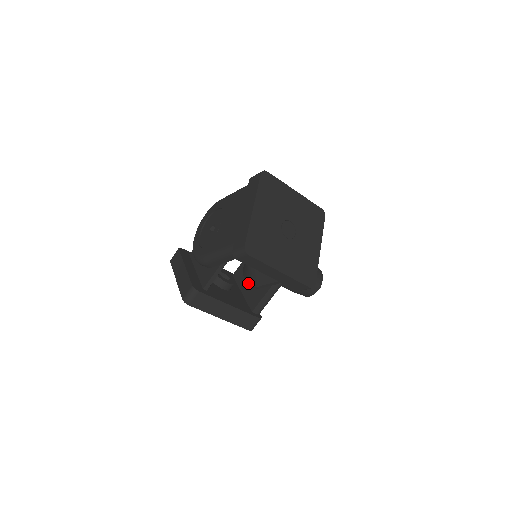
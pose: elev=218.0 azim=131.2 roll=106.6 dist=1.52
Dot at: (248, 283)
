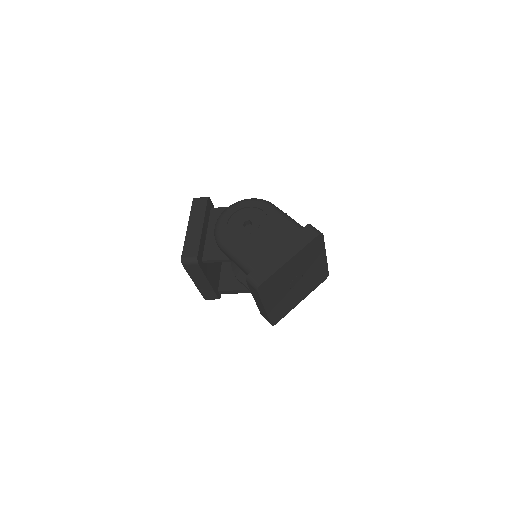
Dot at: (233, 266)
